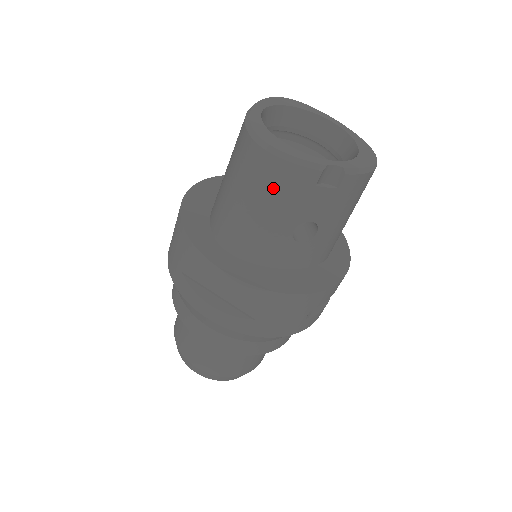
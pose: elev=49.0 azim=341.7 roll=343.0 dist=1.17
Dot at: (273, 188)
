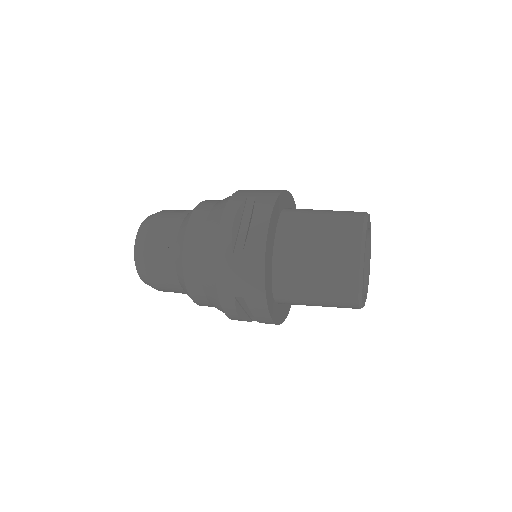
Dot at: (338, 307)
